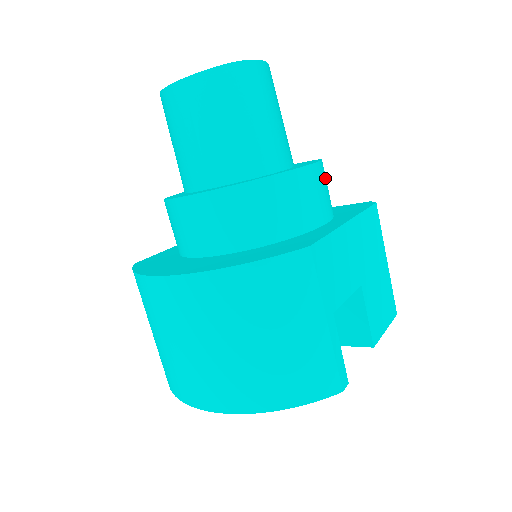
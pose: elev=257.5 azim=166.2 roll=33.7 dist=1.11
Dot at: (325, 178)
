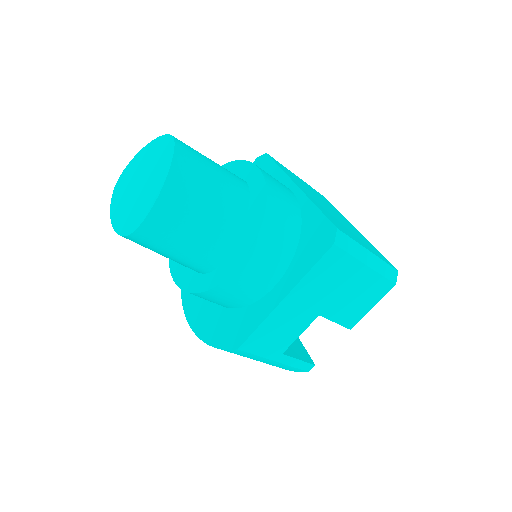
Dot at: (265, 251)
